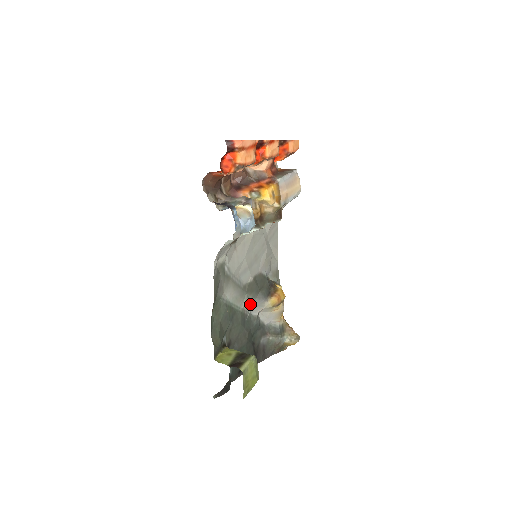
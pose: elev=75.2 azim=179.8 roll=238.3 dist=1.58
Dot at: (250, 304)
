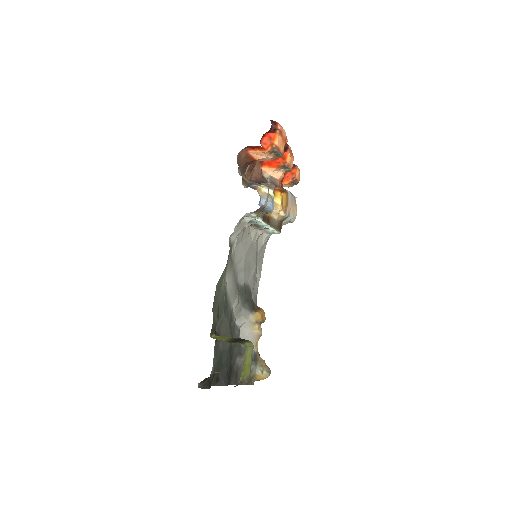
Dot at: (237, 309)
